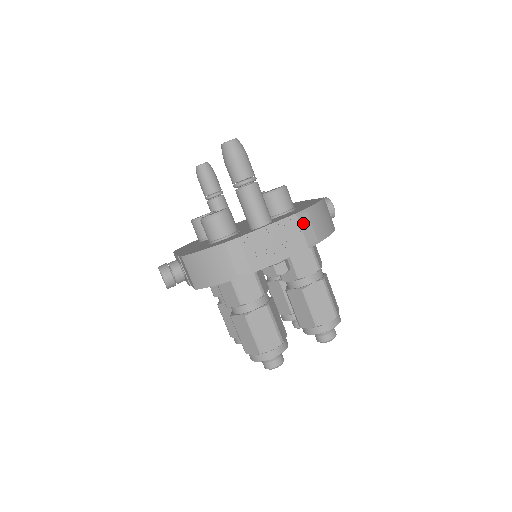
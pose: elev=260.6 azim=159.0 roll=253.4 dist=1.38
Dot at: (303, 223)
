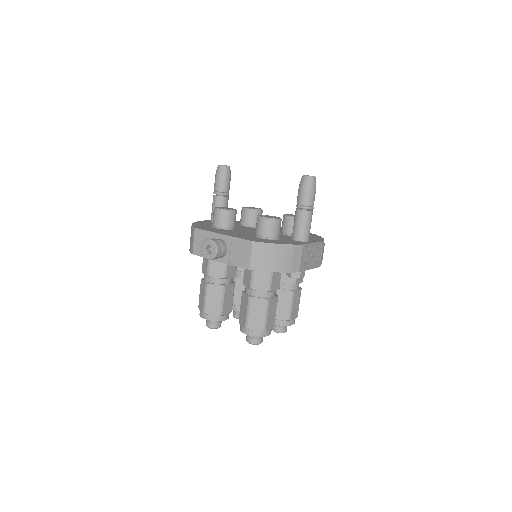
Dot at: (323, 249)
